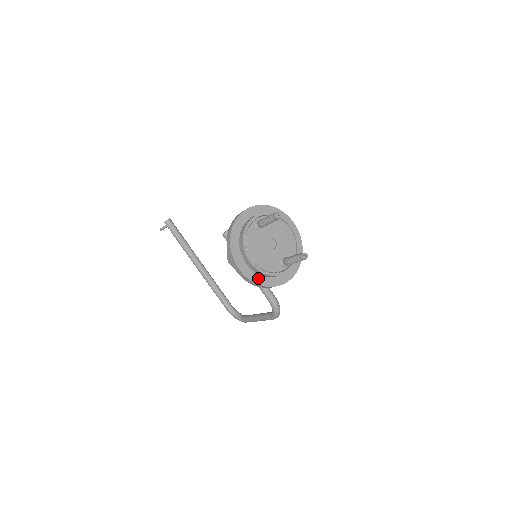
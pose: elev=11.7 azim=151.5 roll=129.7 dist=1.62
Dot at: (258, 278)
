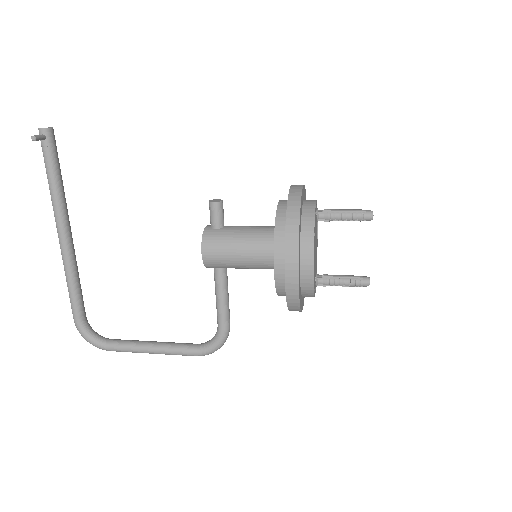
Dot at: (300, 292)
